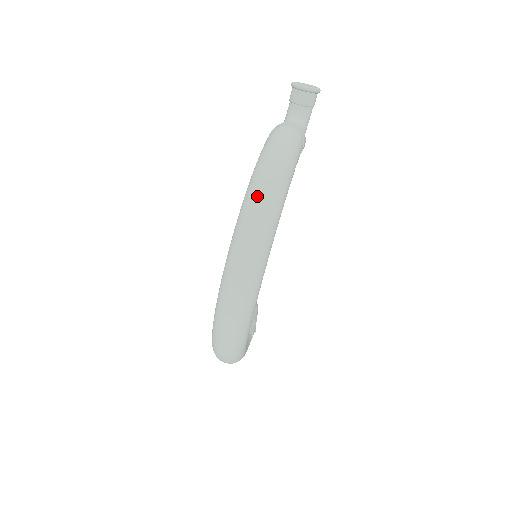
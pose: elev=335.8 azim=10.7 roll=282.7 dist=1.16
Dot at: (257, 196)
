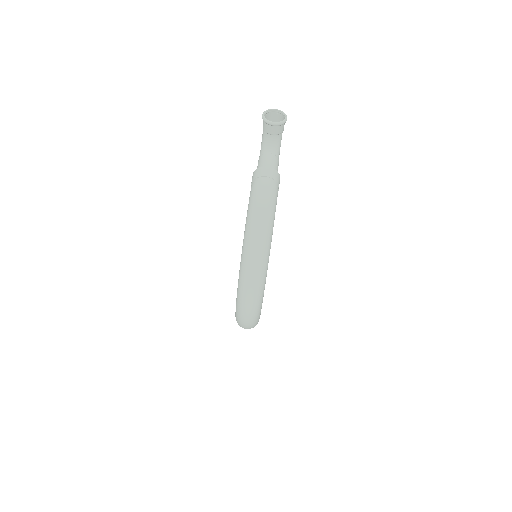
Dot at: (251, 255)
